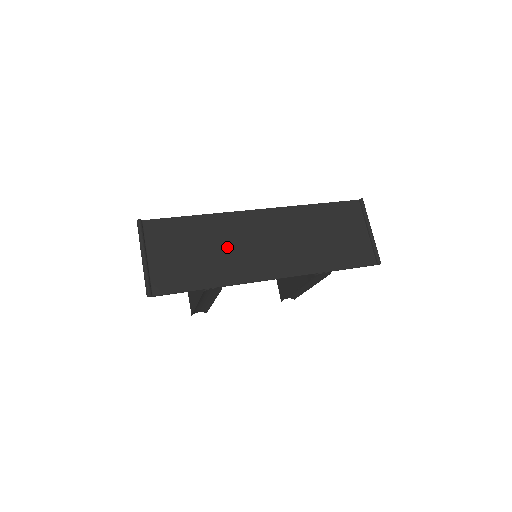
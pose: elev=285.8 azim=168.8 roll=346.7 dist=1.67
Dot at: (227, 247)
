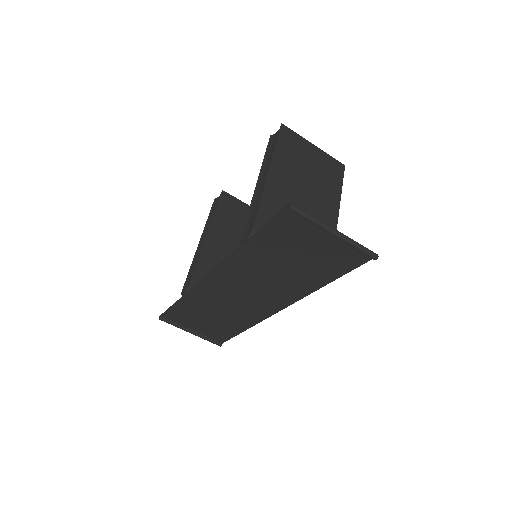
Dot at: (225, 307)
